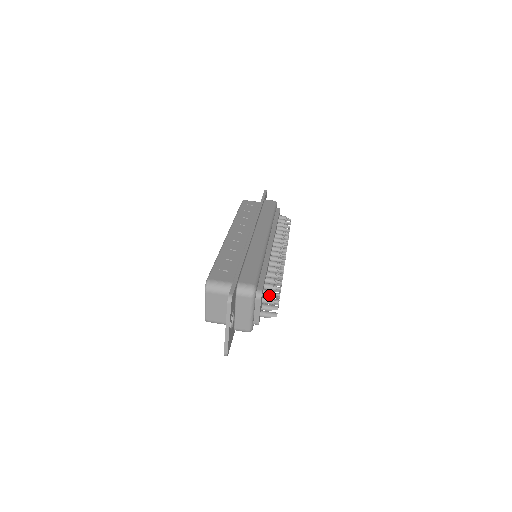
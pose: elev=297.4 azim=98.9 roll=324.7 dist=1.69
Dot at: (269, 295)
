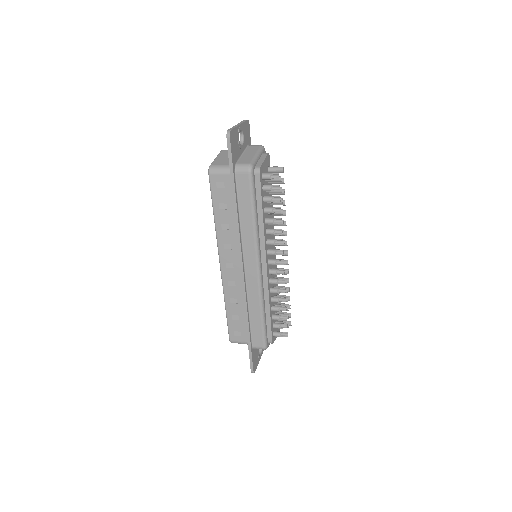
Dot at: (274, 167)
